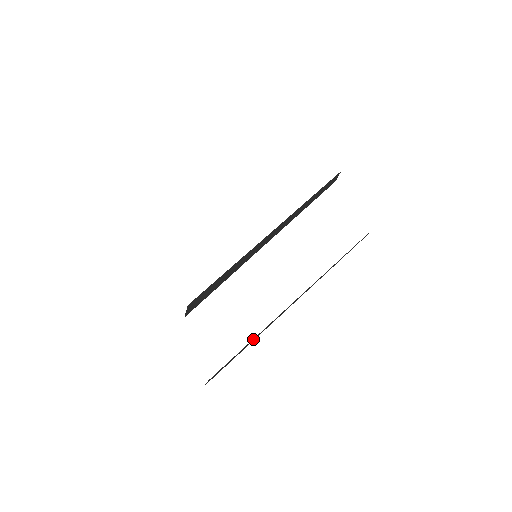
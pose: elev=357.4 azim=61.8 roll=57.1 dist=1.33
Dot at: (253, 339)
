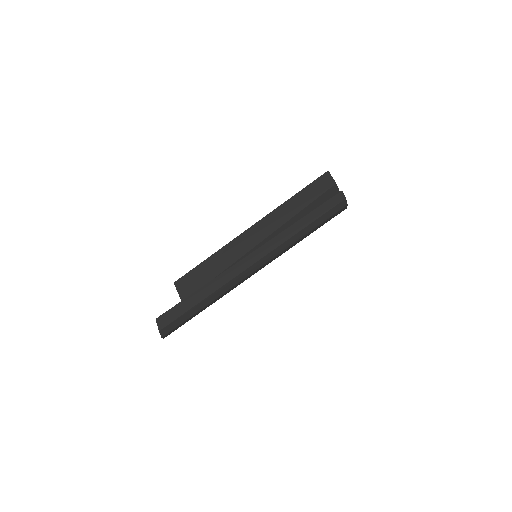
Dot at: (205, 290)
